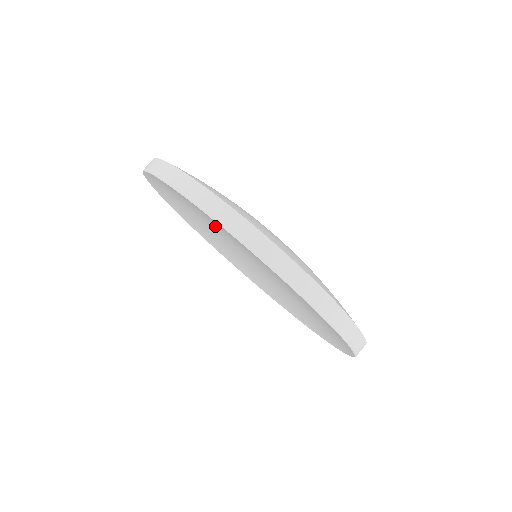
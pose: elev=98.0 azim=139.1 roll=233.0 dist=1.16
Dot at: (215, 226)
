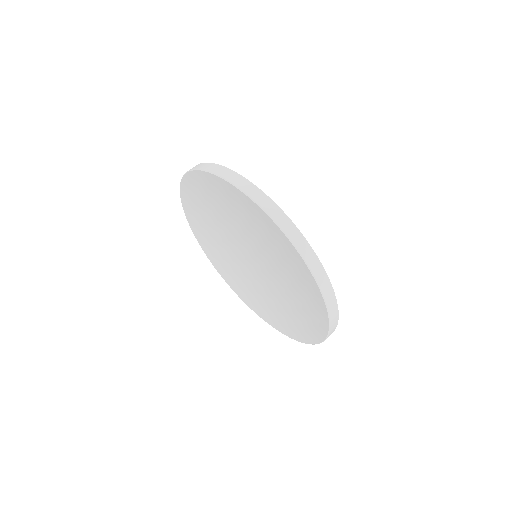
Dot at: (243, 226)
